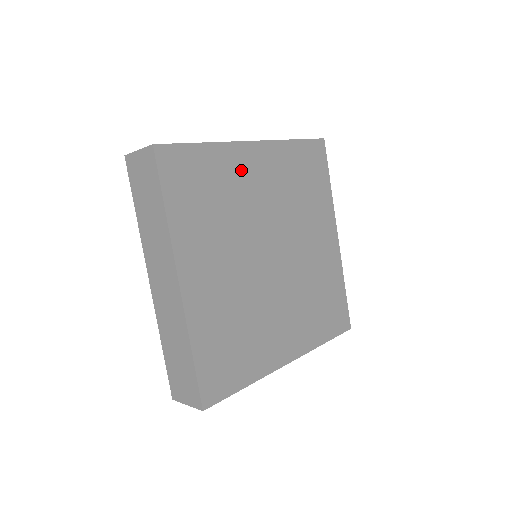
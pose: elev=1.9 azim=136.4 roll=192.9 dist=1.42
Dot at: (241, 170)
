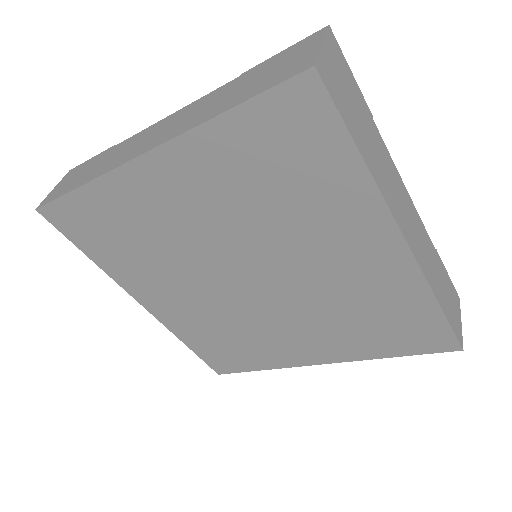
Dot at: (145, 200)
